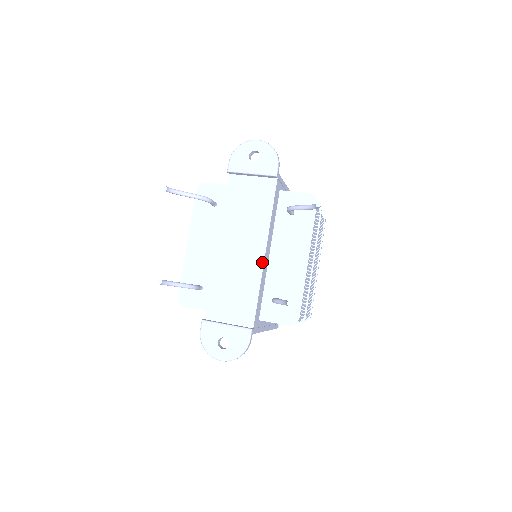
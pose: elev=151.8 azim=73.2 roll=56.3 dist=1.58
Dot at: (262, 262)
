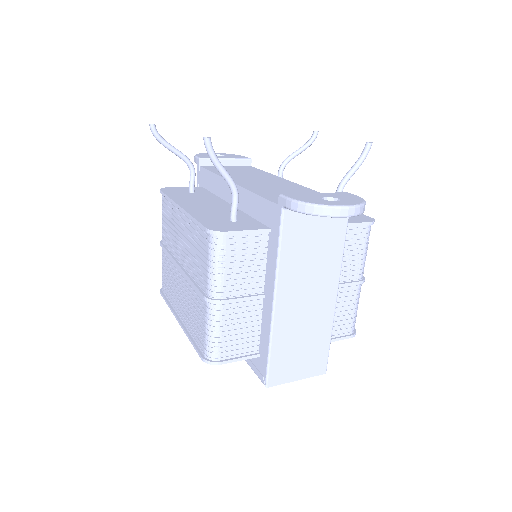
Dot at: (294, 183)
